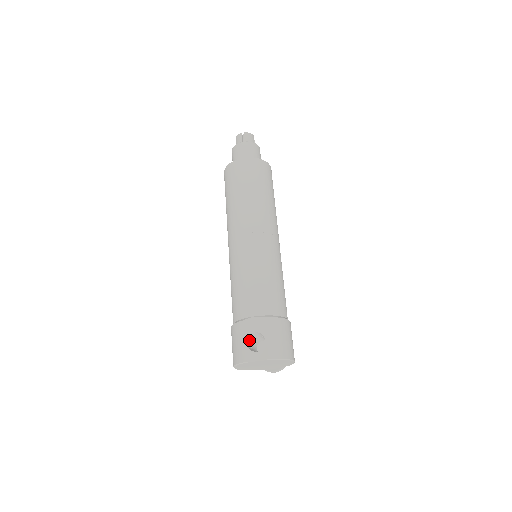
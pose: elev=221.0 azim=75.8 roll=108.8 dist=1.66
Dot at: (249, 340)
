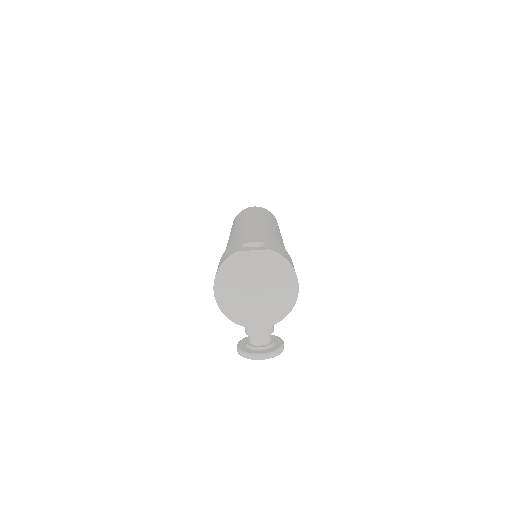
Dot at: occluded
